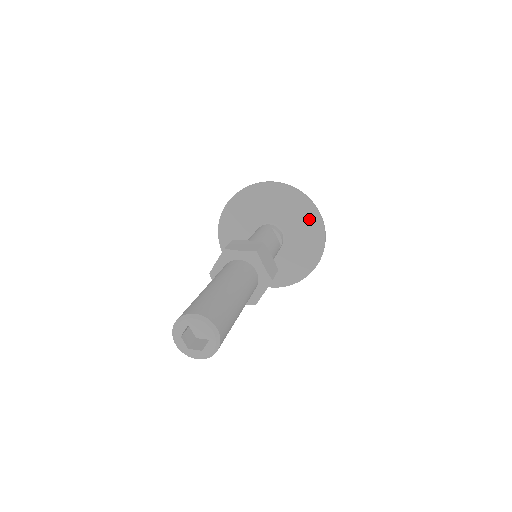
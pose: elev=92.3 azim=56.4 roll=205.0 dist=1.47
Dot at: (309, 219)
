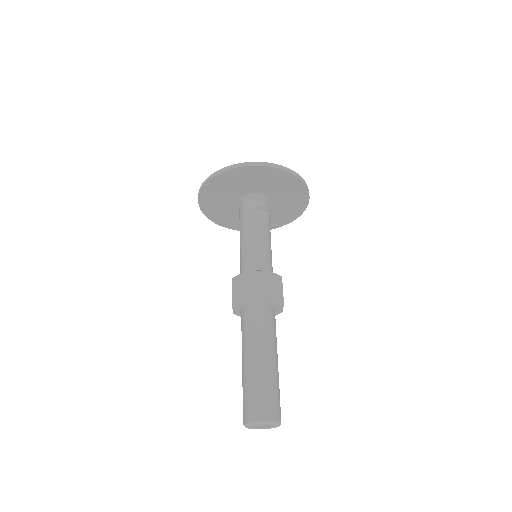
Dot at: (277, 177)
